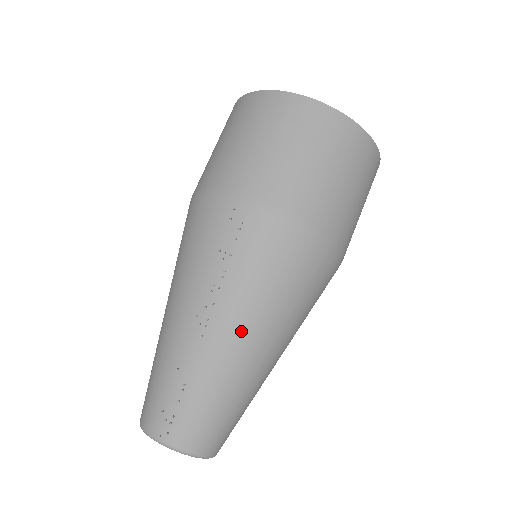
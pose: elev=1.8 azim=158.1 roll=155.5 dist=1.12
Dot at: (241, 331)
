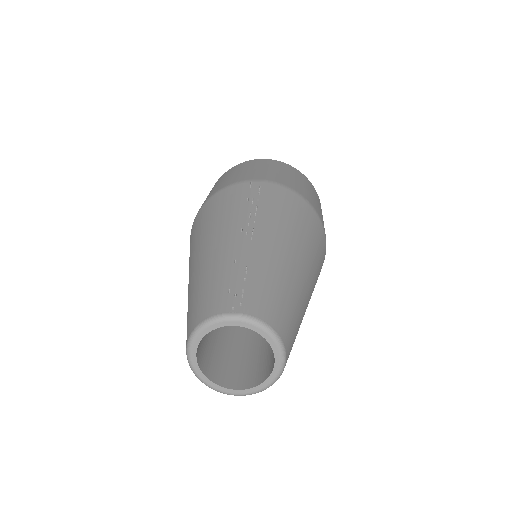
Dot at: (283, 240)
